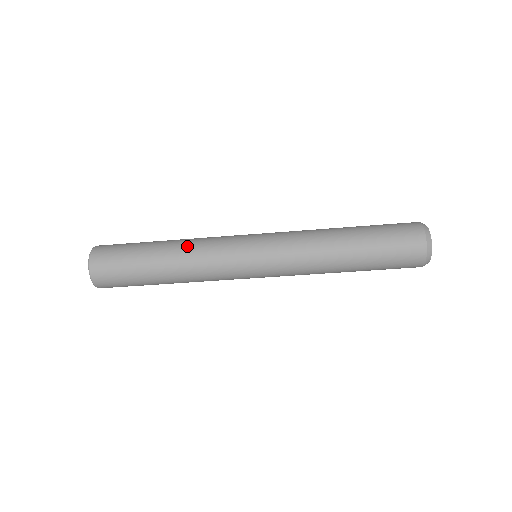
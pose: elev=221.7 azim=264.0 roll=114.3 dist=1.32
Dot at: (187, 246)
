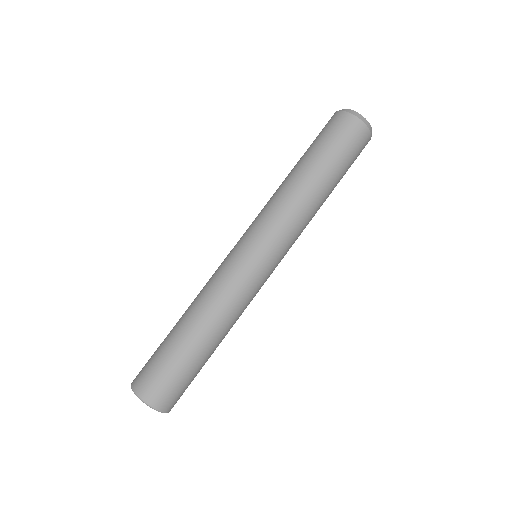
Dot at: occluded
